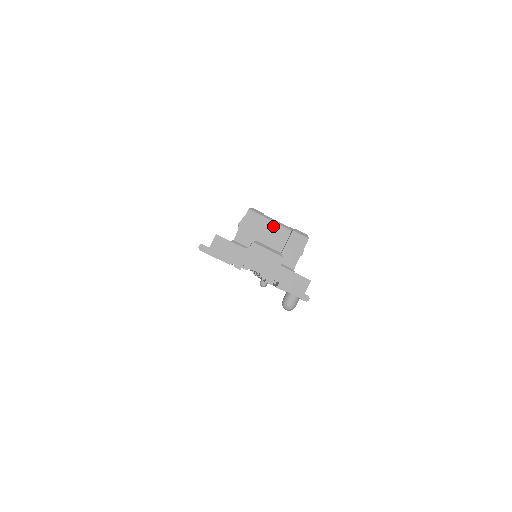
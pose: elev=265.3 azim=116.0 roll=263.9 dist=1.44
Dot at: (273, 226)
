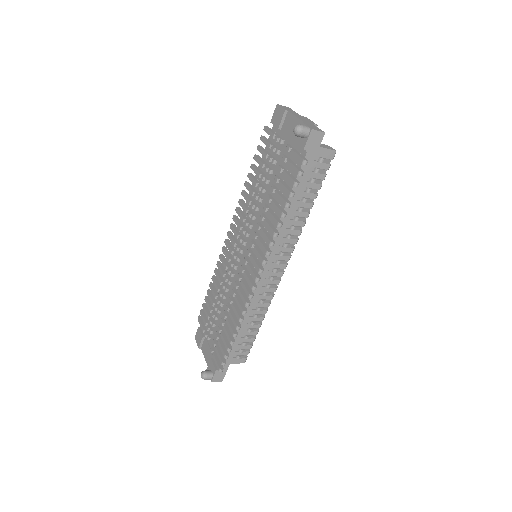
Dot at: occluded
